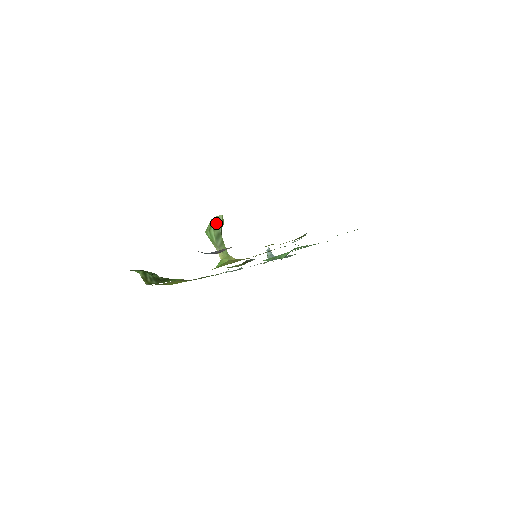
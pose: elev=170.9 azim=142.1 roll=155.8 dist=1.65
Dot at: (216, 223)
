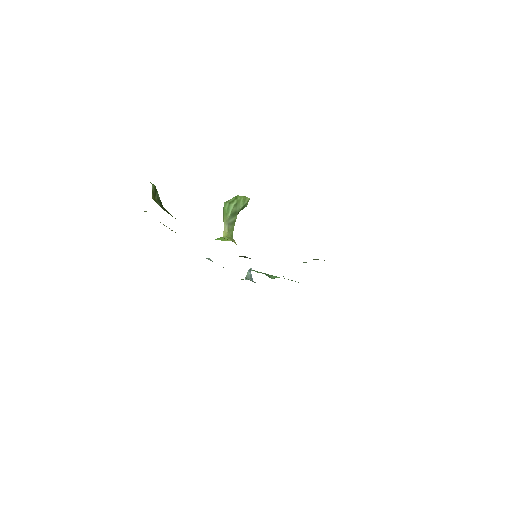
Dot at: (240, 201)
